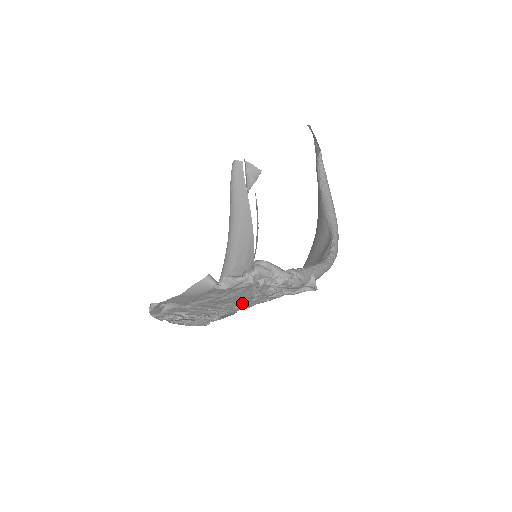
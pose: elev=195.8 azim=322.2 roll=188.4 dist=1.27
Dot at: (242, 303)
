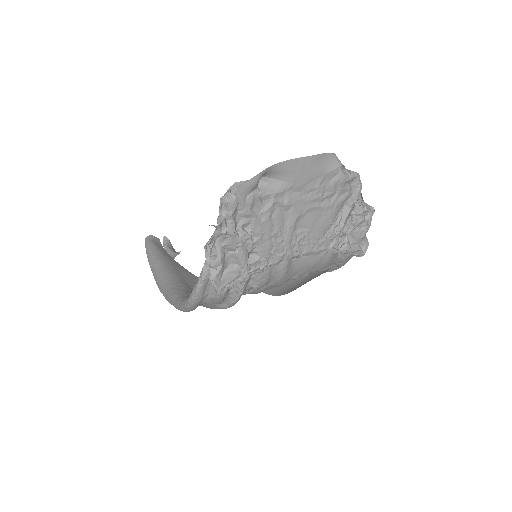
Dot at: (310, 238)
